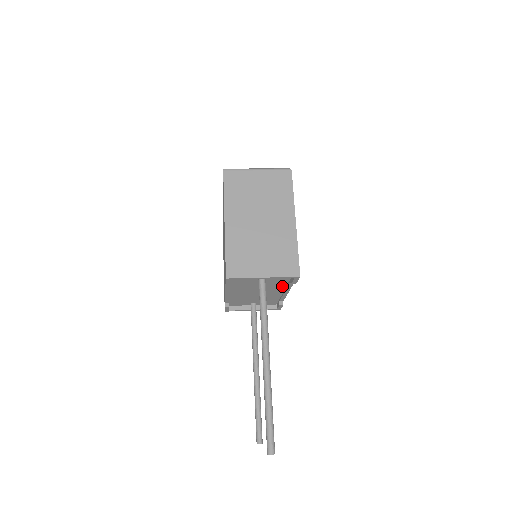
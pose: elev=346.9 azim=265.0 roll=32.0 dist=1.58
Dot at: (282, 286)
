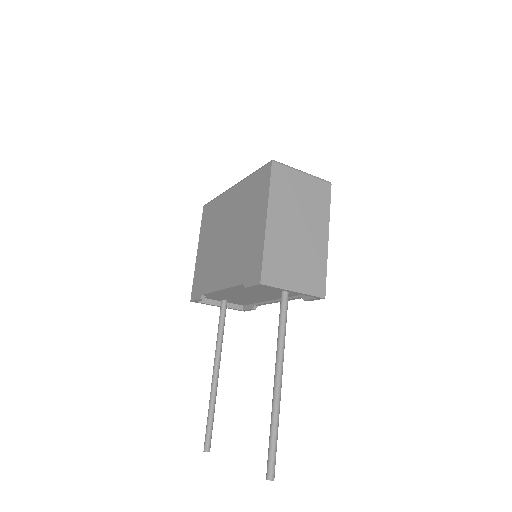
Dot at: occluded
